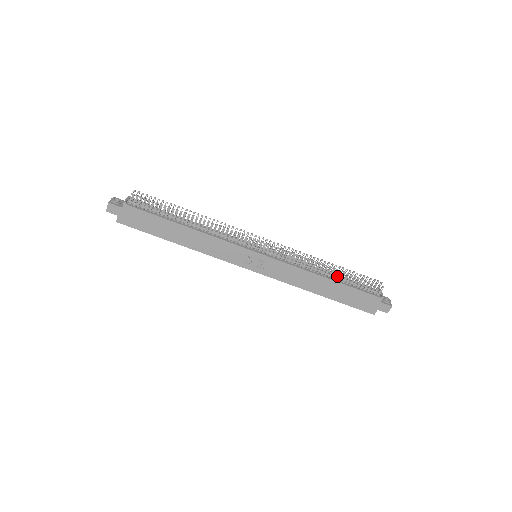
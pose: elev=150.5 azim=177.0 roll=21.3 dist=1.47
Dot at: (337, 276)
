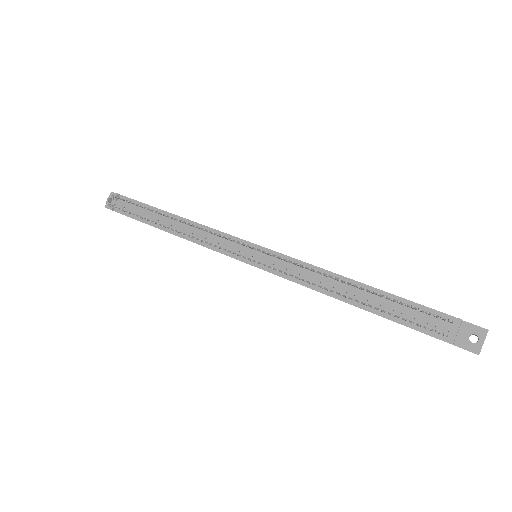
Dot at: (361, 303)
